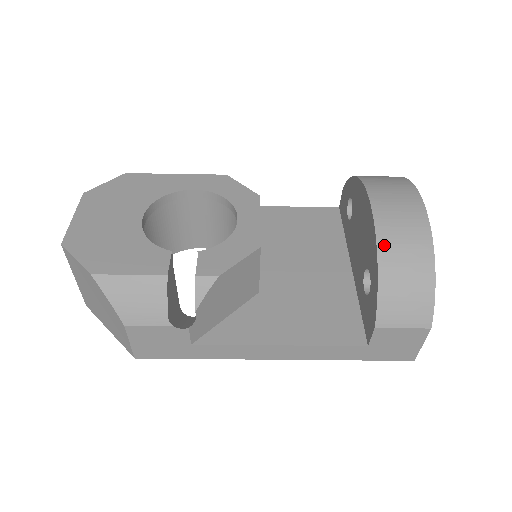
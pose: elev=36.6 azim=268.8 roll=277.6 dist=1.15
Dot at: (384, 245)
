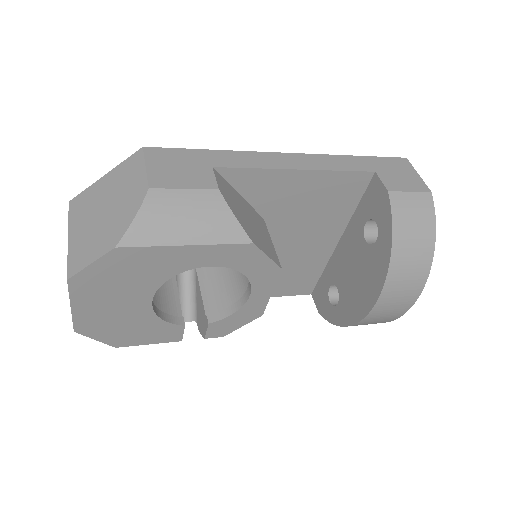
Dot at: occluded
